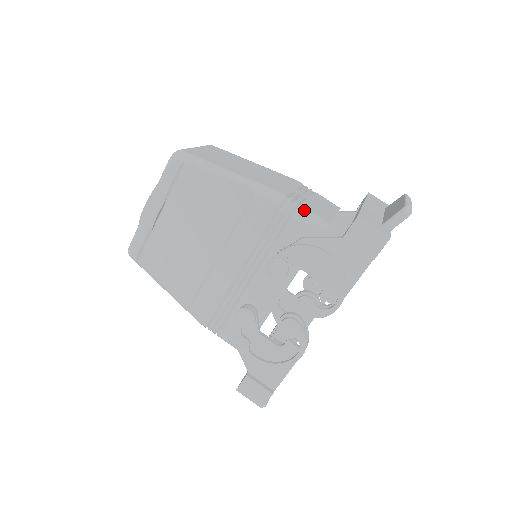
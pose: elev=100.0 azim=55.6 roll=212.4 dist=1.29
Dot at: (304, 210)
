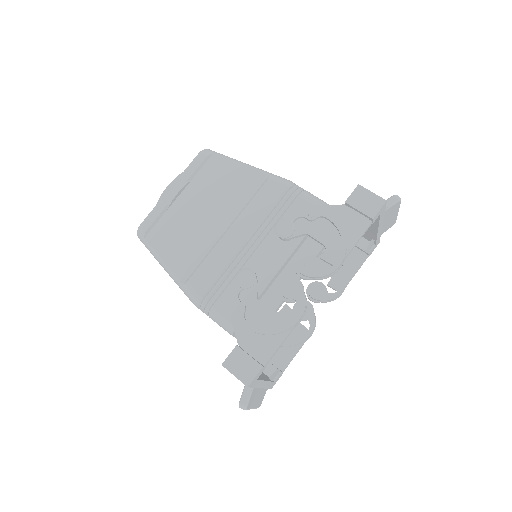
Dot at: (310, 193)
